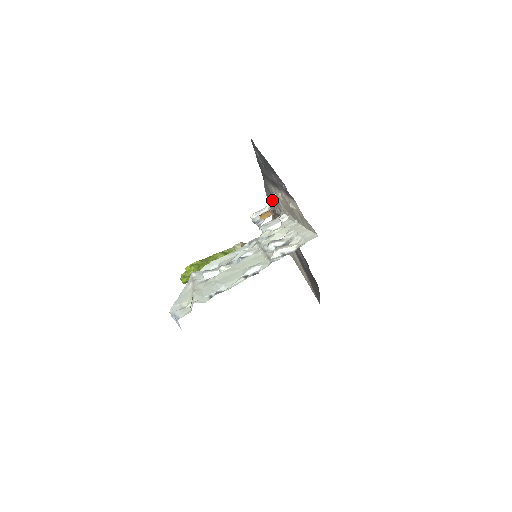
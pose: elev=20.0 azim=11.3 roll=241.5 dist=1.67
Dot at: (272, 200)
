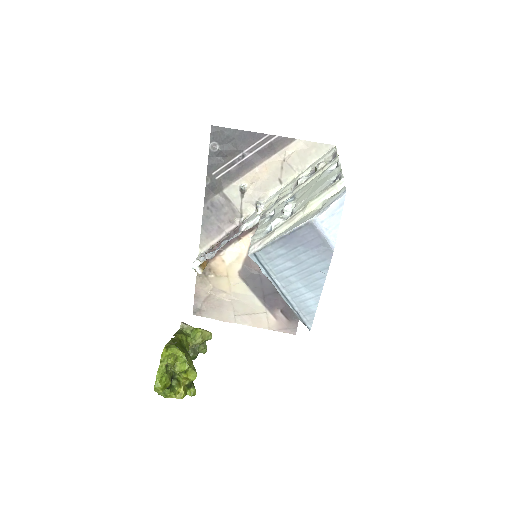
Dot at: (219, 222)
